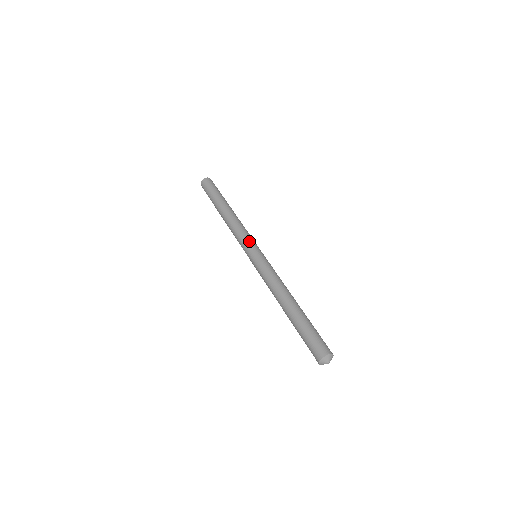
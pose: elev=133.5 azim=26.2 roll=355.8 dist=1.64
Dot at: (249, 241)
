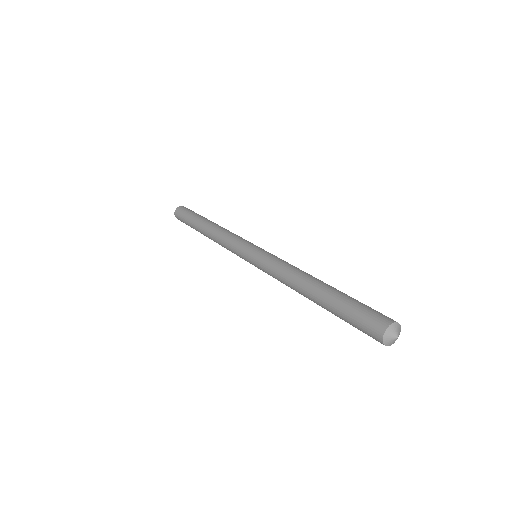
Dot at: (244, 241)
